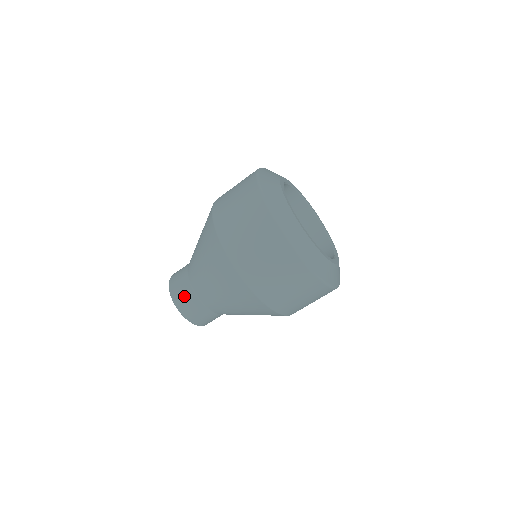
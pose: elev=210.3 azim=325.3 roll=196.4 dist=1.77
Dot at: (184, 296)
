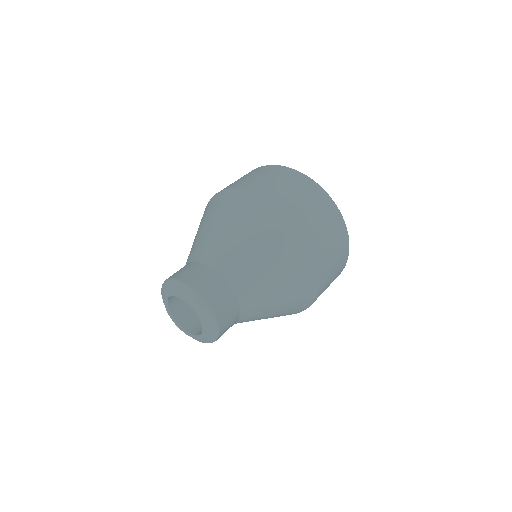
Dot at: (205, 279)
